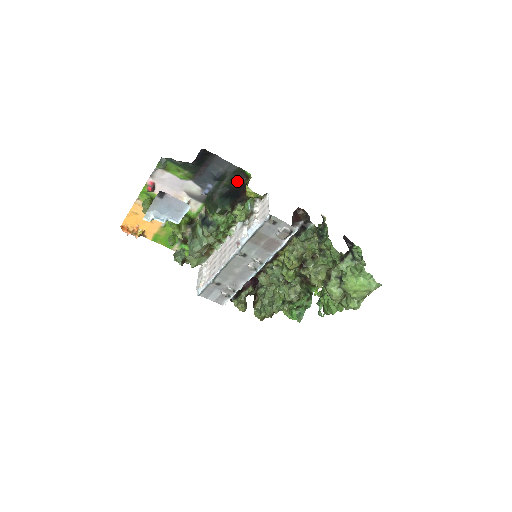
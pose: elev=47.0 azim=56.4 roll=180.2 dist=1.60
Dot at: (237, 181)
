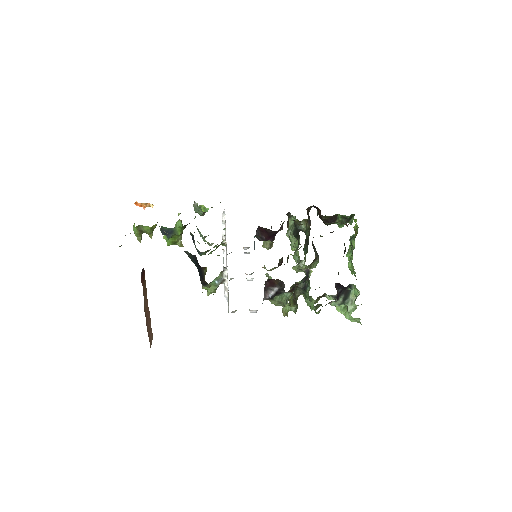
Dot at: occluded
